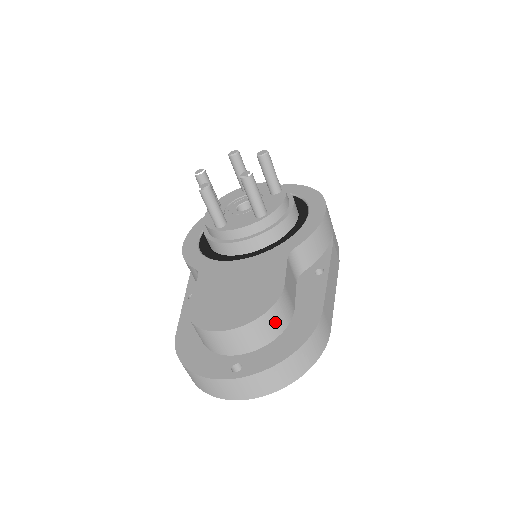
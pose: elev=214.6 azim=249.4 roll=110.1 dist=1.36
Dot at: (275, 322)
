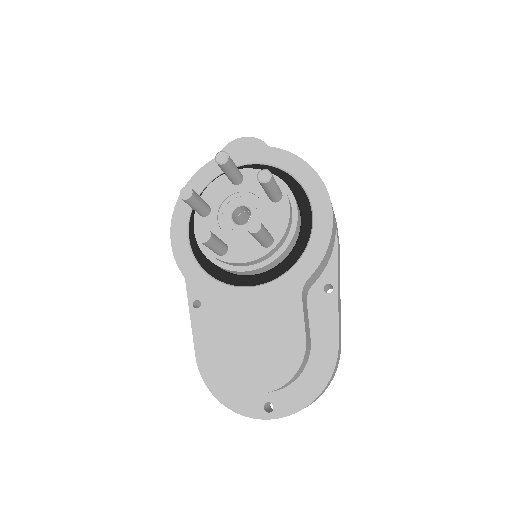
Dot at: (300, 371)
